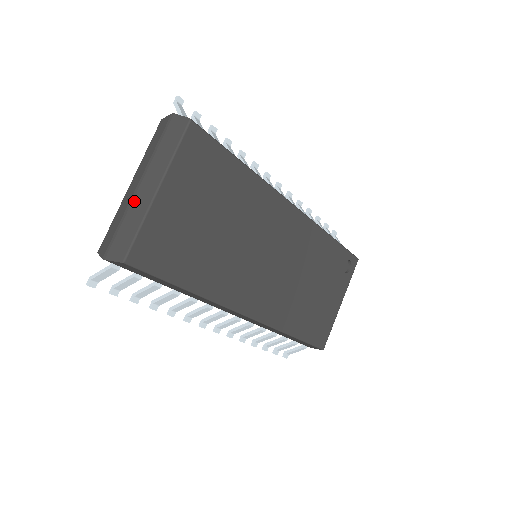
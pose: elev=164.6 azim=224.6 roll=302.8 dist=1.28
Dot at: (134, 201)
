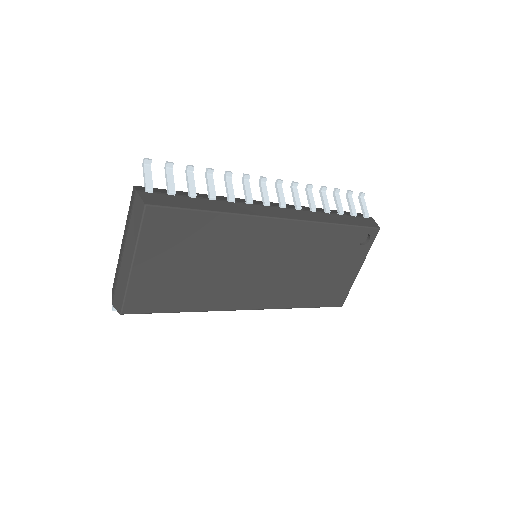
Dot at: (122, 265)
